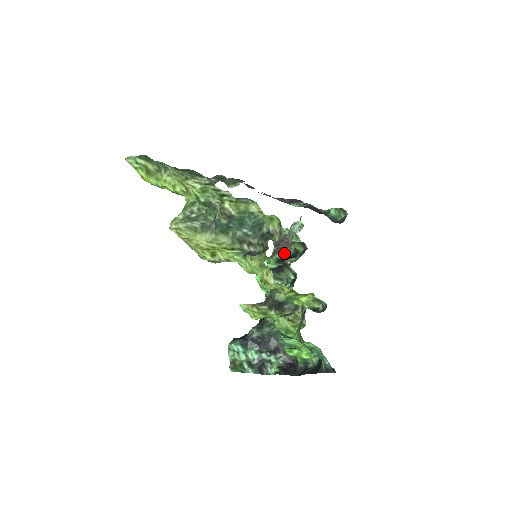
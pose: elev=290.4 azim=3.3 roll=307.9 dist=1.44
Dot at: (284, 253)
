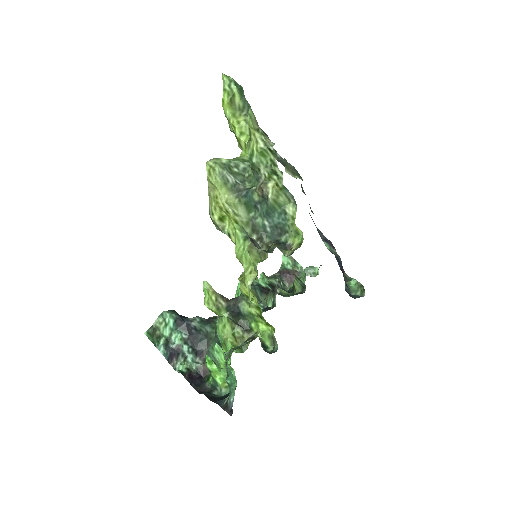
Dot at: (281, 284)
